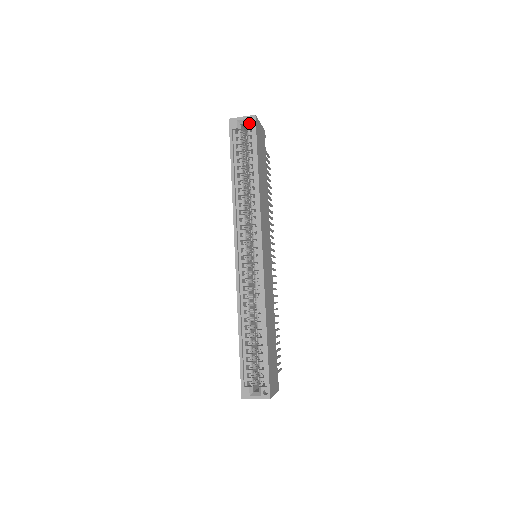
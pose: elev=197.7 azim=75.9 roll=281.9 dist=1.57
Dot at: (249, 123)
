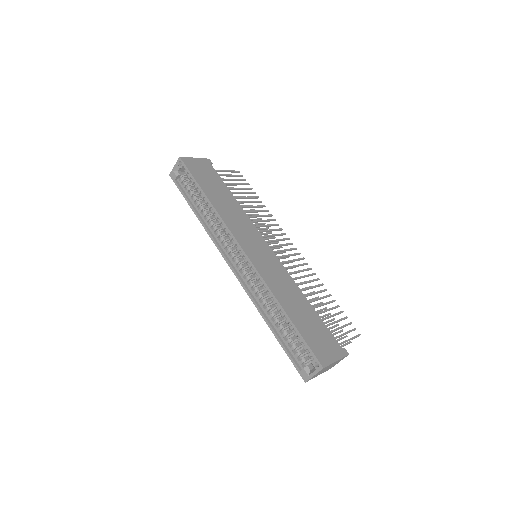
Dot at: (180, 166)
